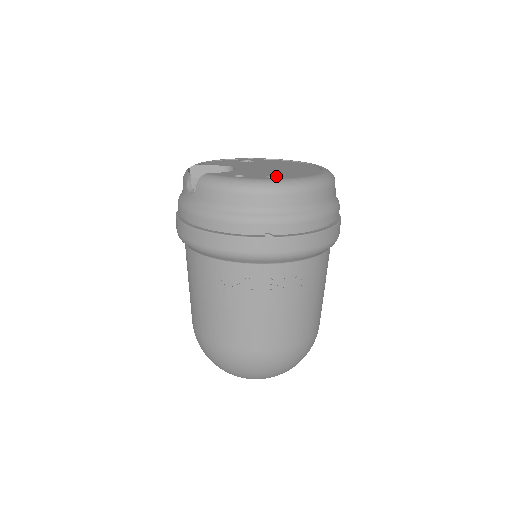
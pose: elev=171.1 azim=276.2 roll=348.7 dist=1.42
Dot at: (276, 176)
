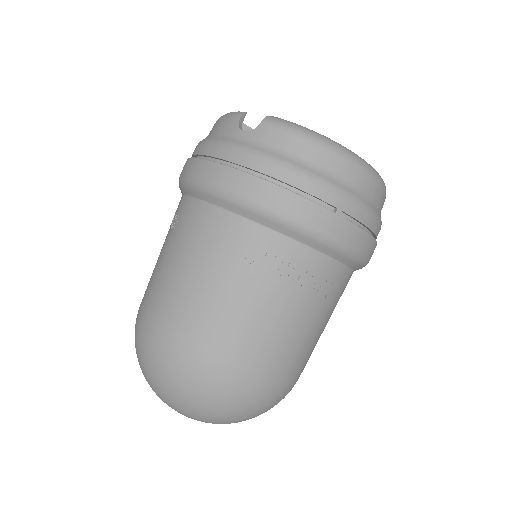
Dot at: occluded
